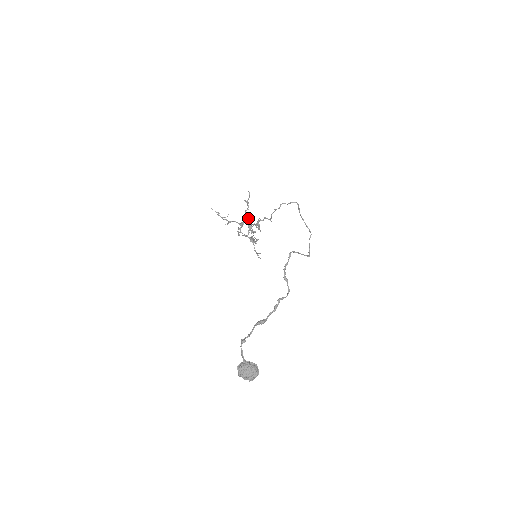
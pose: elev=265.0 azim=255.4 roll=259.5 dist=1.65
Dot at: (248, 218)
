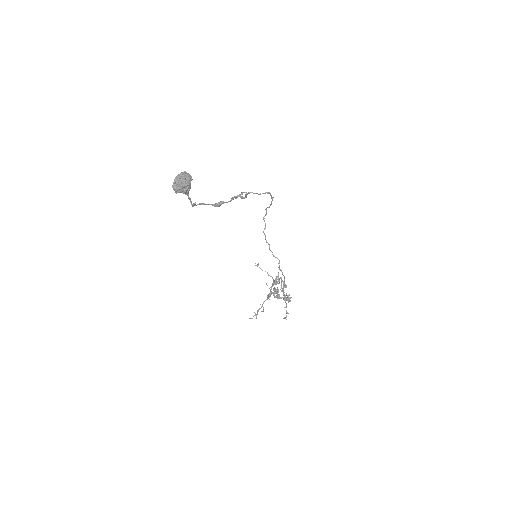
Dot at: (275, 291)
